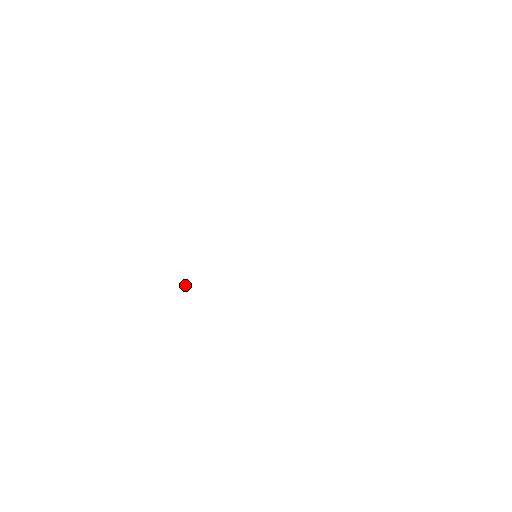
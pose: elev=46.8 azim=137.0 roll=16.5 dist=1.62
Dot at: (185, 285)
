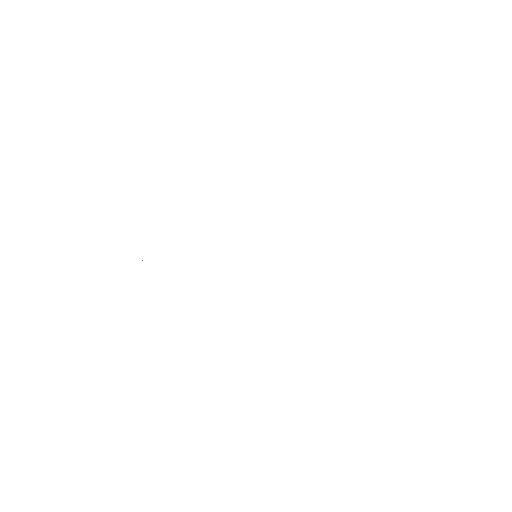
Dot at: occluded
